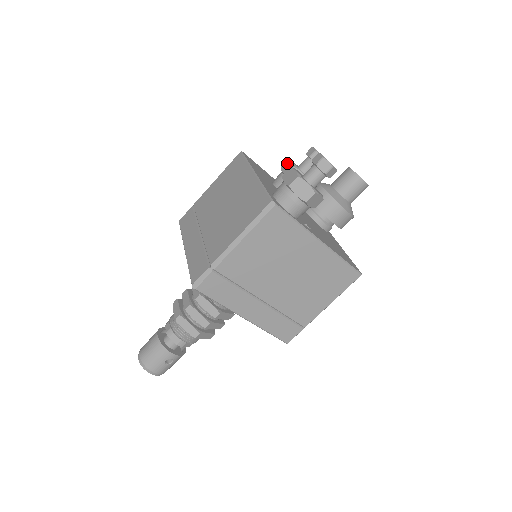
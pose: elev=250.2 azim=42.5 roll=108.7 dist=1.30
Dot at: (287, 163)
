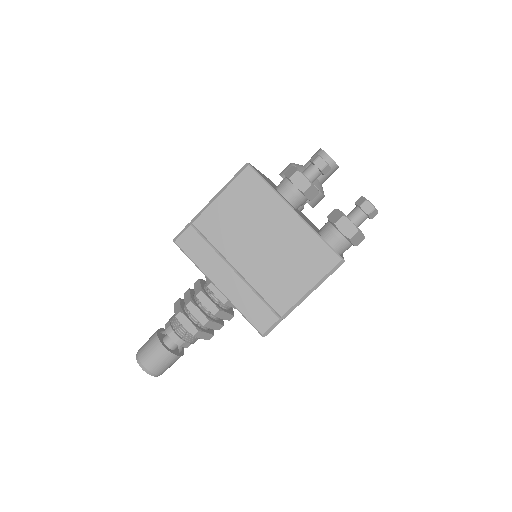
Dot at: (299, 176)
